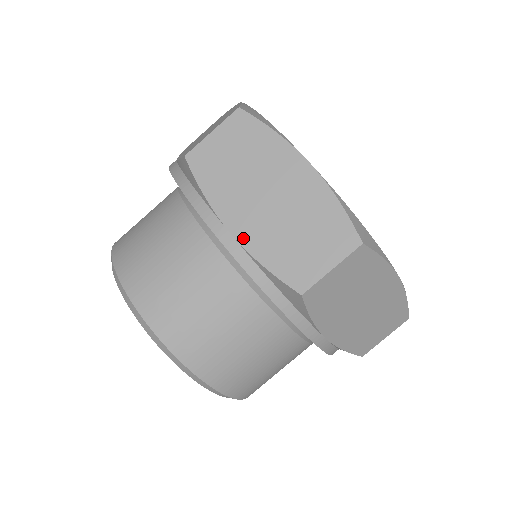
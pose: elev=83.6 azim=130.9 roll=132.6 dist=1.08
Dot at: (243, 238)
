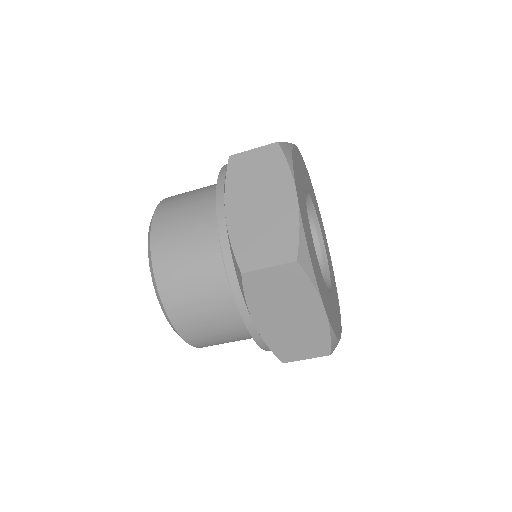
Dot at: (230, 221)
